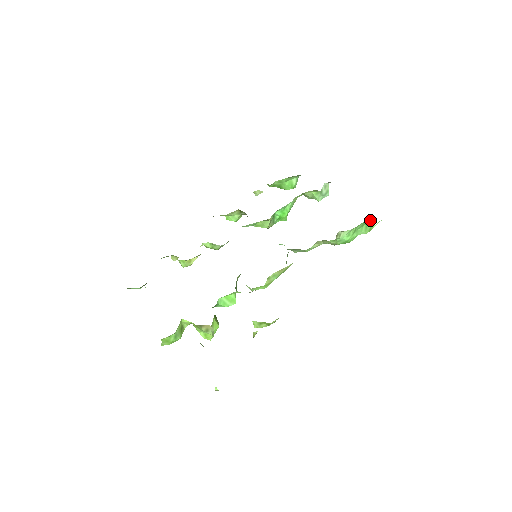
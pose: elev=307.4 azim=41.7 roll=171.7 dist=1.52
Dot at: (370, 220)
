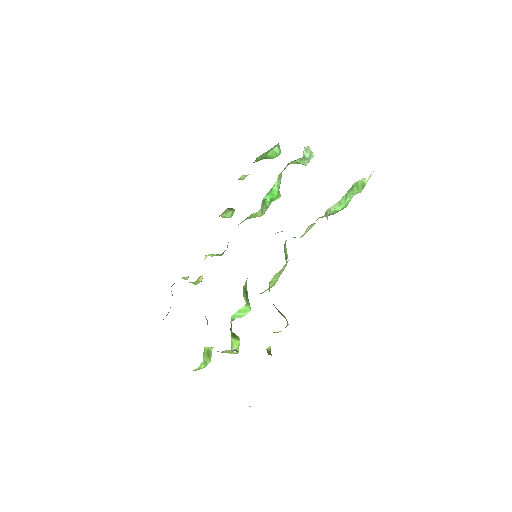
Dot at: (358, 181)
